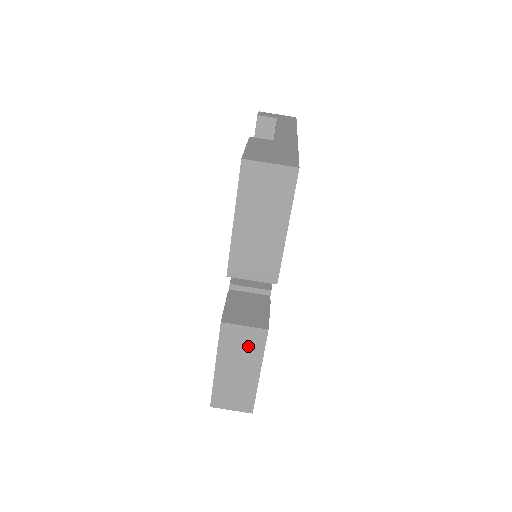
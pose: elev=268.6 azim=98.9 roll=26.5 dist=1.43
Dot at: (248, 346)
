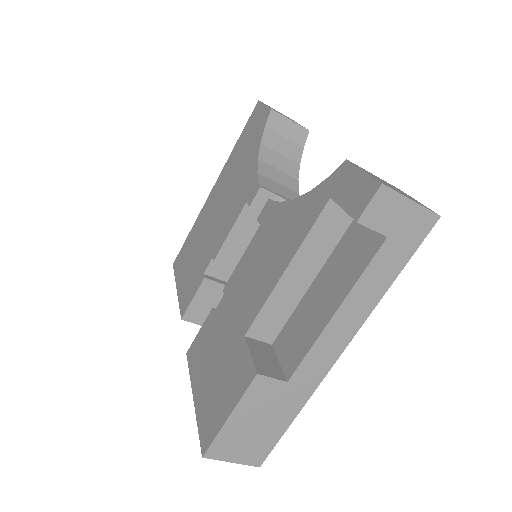
Dot at: occluded
